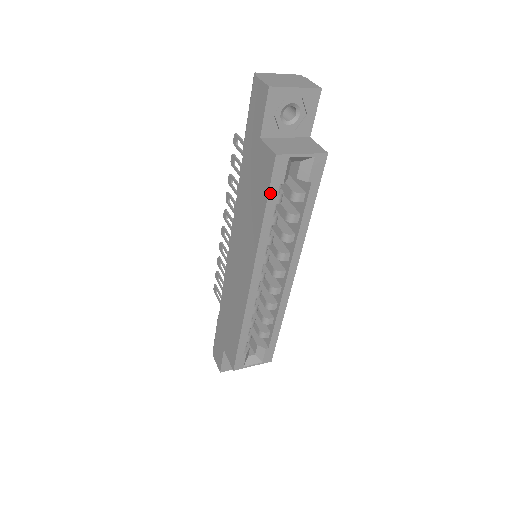
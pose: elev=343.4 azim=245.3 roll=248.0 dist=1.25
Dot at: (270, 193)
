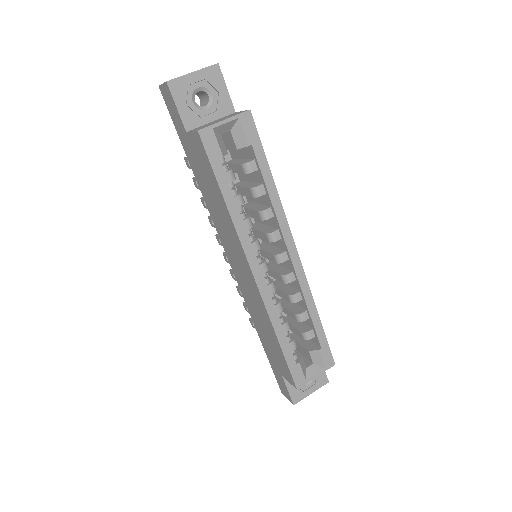
Dot at: (215, 171)
